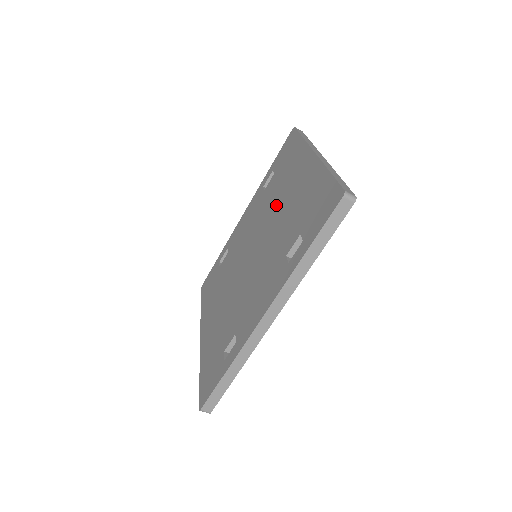
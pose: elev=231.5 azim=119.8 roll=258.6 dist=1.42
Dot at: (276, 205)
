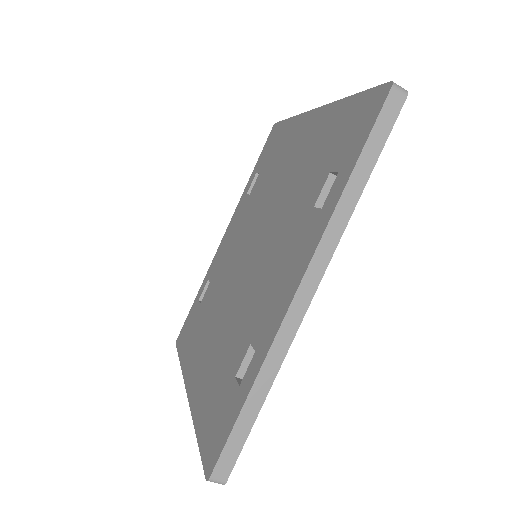
Dot at: (274, 187)
